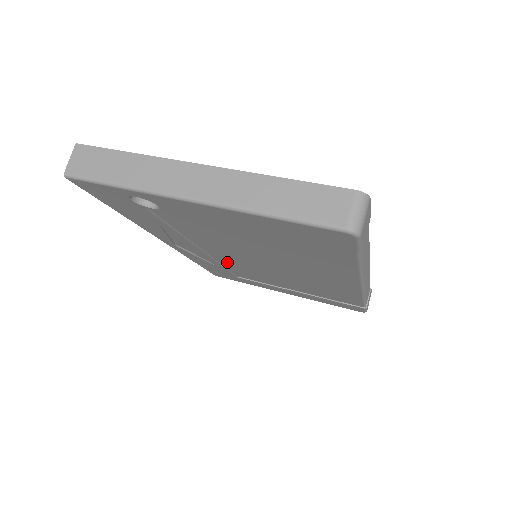
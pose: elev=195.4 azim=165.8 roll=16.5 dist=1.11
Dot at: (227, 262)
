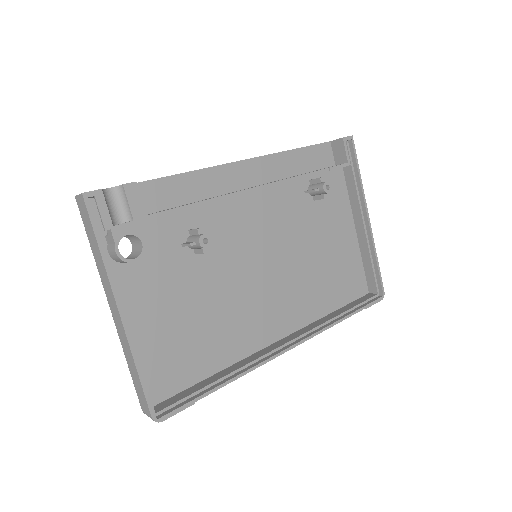
Dot at: (272, 209)
